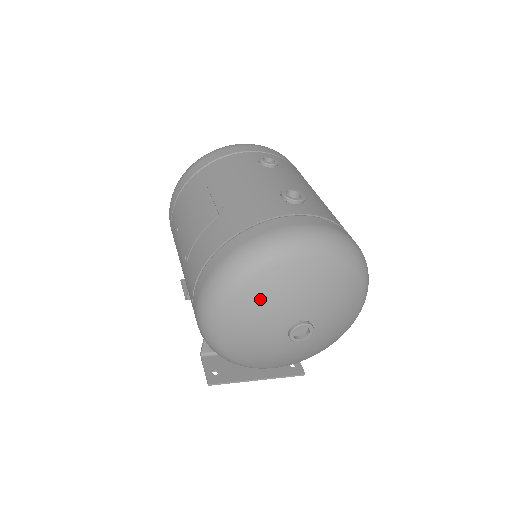
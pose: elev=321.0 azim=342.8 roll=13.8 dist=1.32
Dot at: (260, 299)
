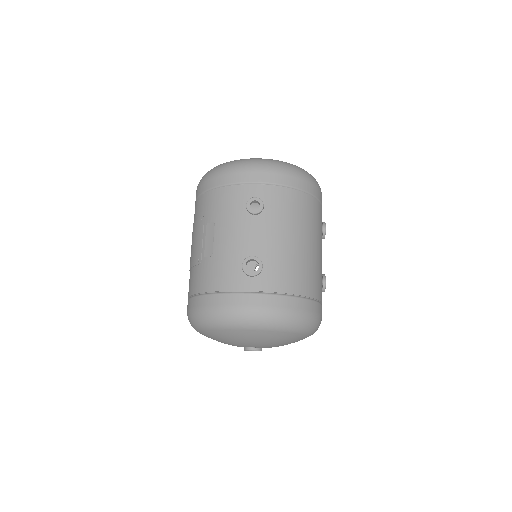
Dot at: (216, 337)
